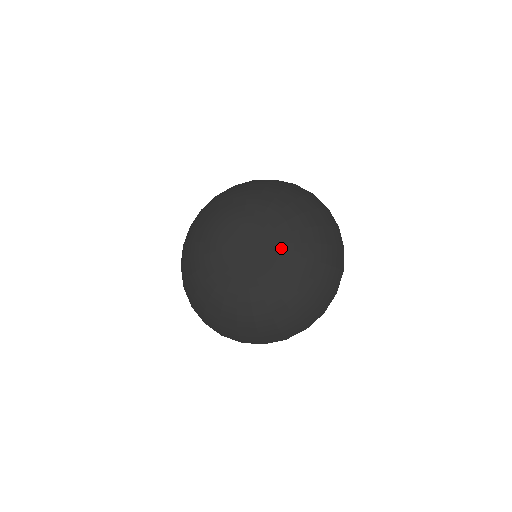
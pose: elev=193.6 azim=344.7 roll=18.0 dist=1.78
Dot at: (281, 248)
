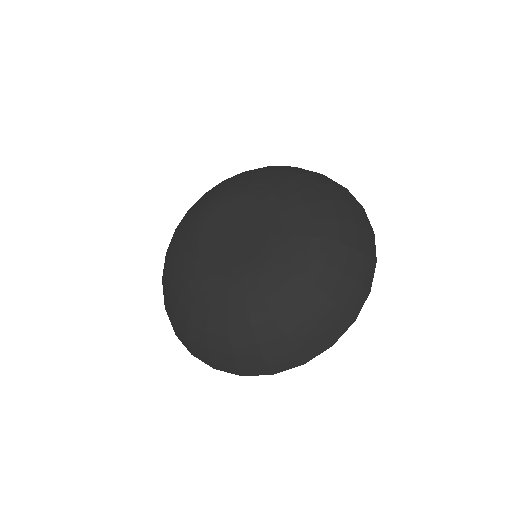
Dot at: (277, 250)
